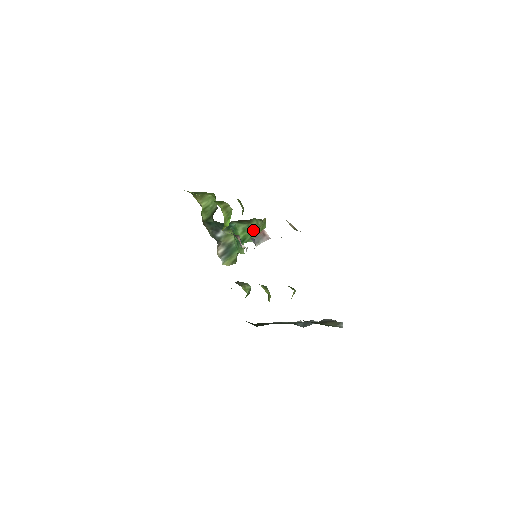
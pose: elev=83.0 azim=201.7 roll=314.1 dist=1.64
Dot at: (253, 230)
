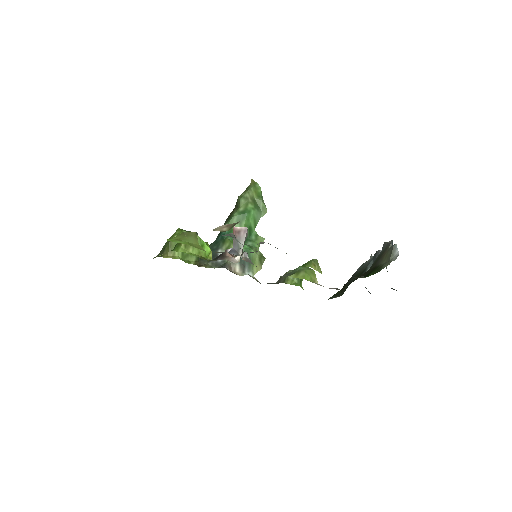
Dot at: (247, 211)
